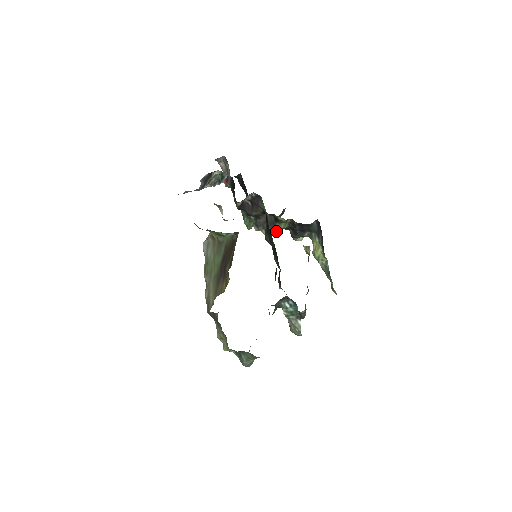
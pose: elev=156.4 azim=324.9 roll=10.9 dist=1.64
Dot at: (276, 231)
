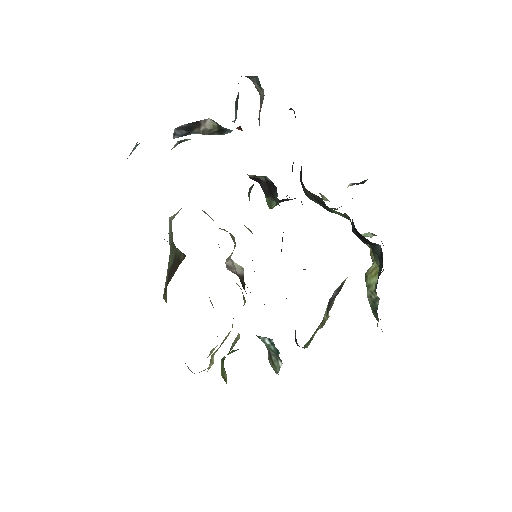
Dot at: occluded
